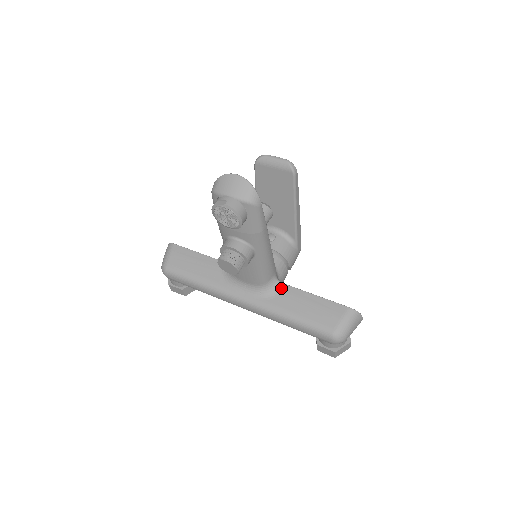
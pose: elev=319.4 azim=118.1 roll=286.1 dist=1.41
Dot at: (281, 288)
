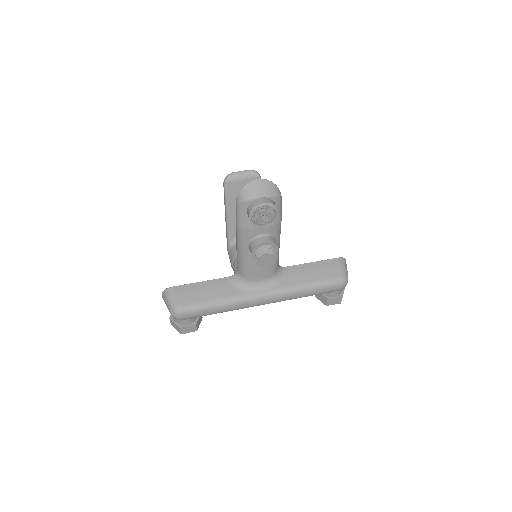
Dot at: (286, 271)
